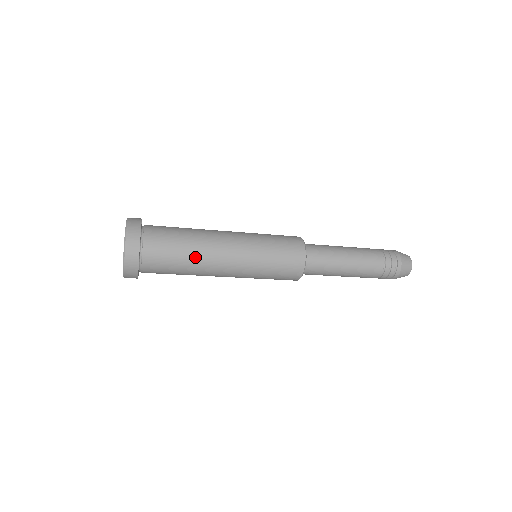
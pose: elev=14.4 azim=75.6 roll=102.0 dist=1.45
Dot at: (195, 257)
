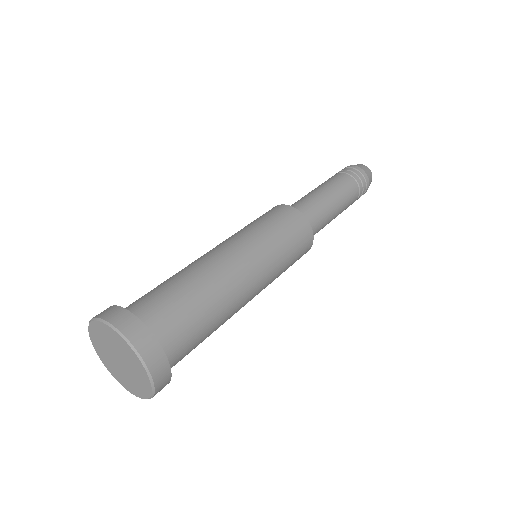
Dot at: occluded
